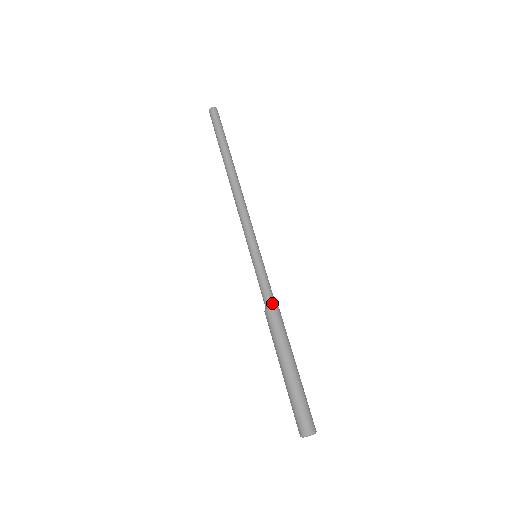
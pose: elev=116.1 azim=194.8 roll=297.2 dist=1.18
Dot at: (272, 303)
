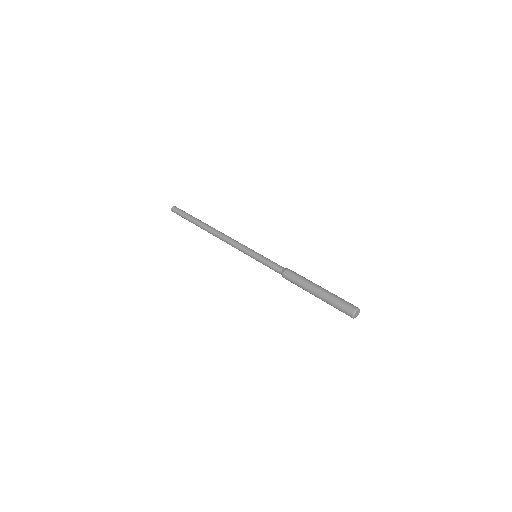
Dot at: (283, 269)
